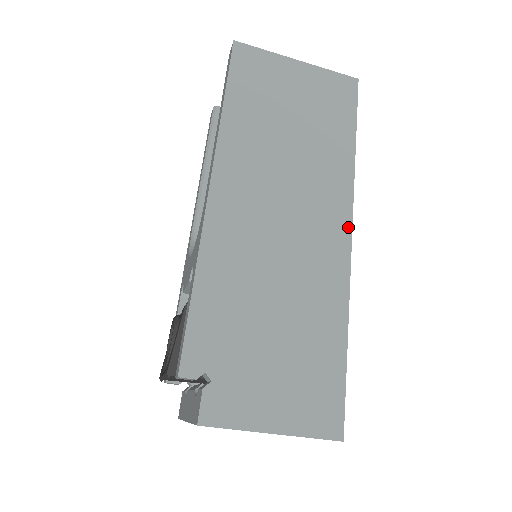
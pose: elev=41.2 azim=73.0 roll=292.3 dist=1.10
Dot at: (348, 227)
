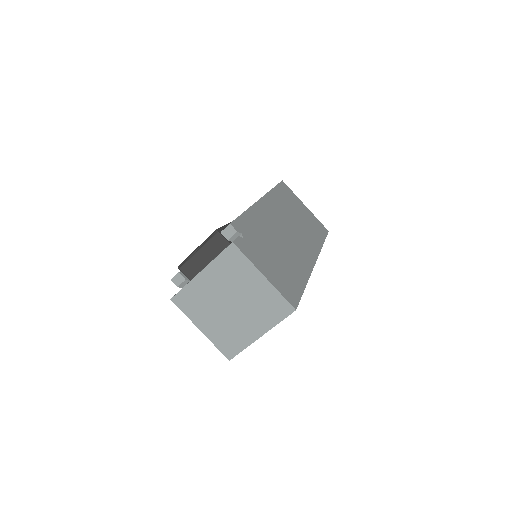
Dot at: (315, 259)
